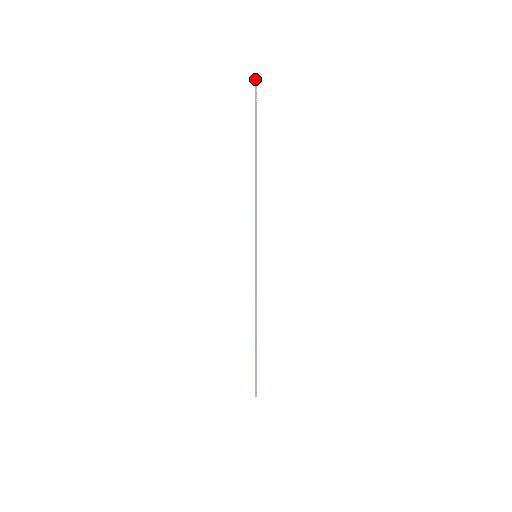
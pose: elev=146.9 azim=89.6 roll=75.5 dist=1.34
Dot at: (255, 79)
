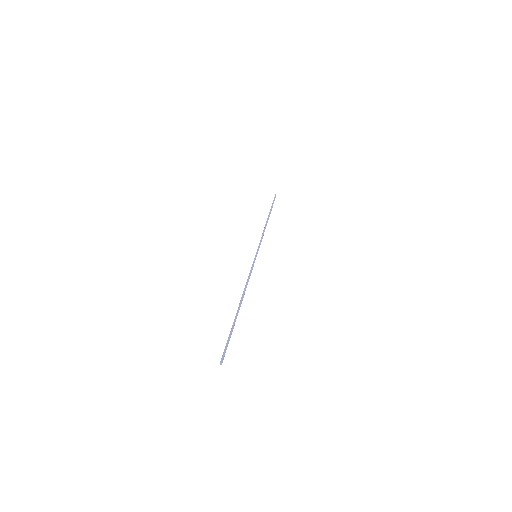
Dot at: (220, 363)
